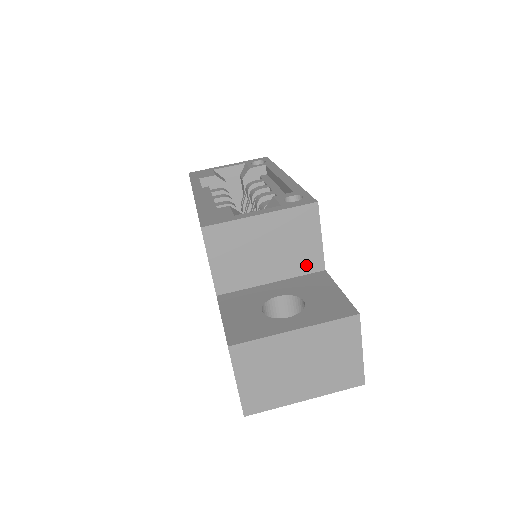
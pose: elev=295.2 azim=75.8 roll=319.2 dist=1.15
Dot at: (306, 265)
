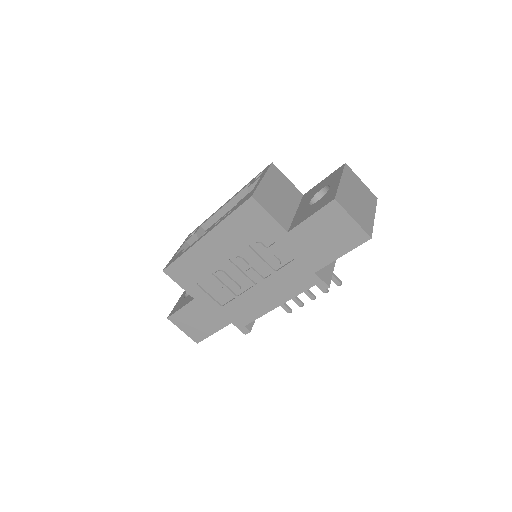
Dot at: (296, 196)
